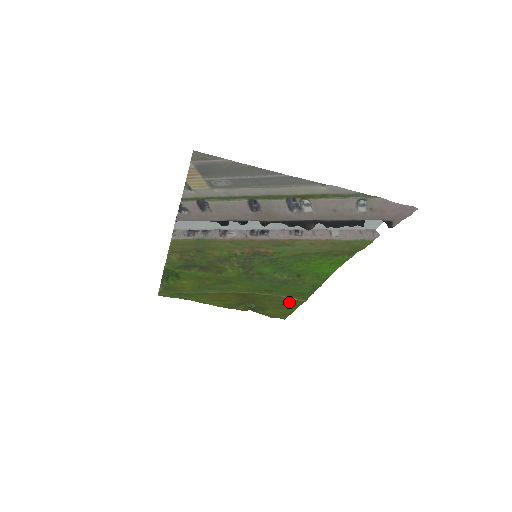
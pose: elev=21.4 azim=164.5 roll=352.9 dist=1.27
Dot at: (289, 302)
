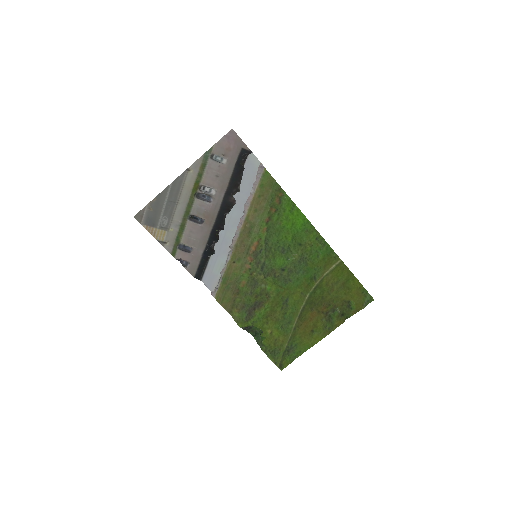
Dot at: (340, 276)
